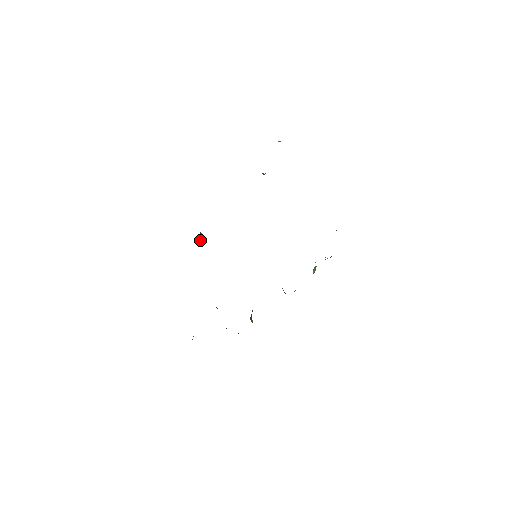
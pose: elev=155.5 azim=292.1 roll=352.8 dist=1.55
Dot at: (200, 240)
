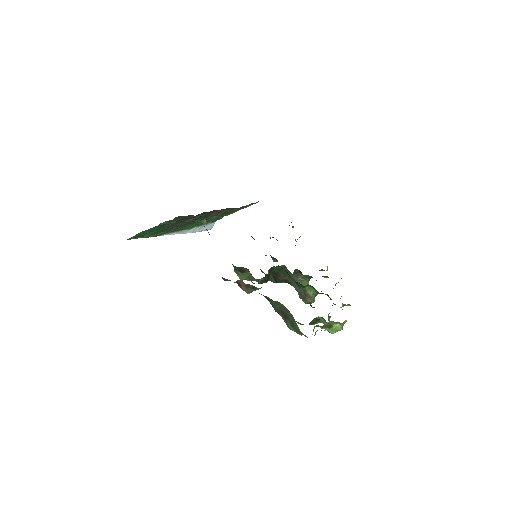
Dot at: occluded
